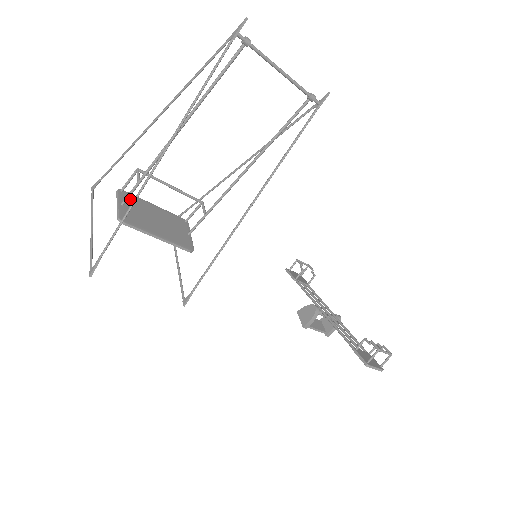
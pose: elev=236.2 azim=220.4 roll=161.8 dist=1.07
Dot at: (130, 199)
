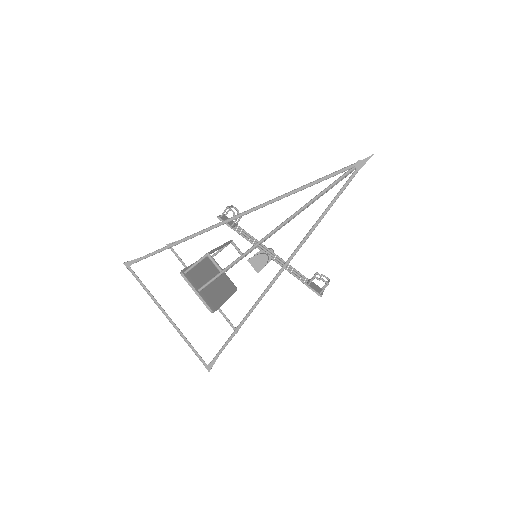
Dot at: (193, 276)
